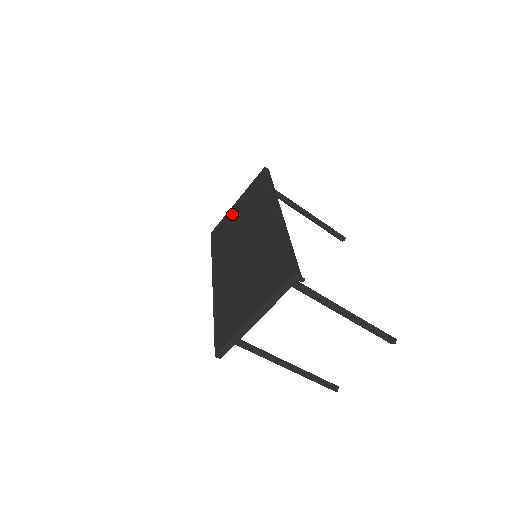
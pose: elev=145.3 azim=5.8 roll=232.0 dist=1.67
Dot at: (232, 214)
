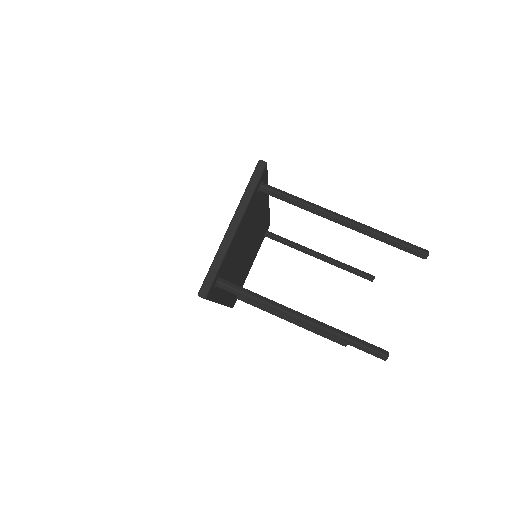
Dot at: occluded
